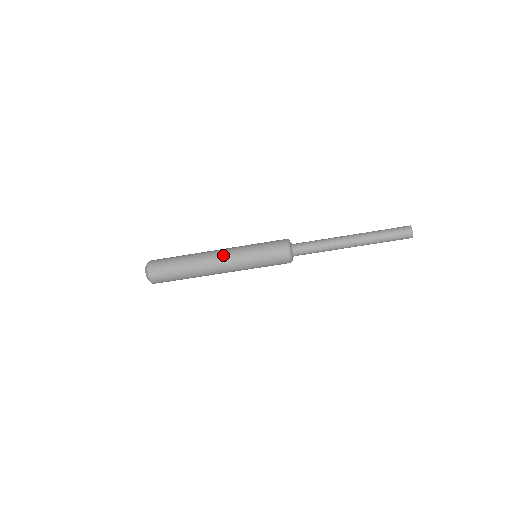
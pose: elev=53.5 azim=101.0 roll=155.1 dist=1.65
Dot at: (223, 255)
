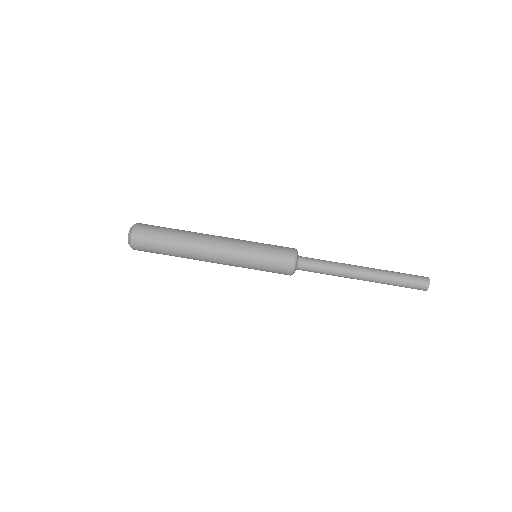
Dot at: (223, 239)
